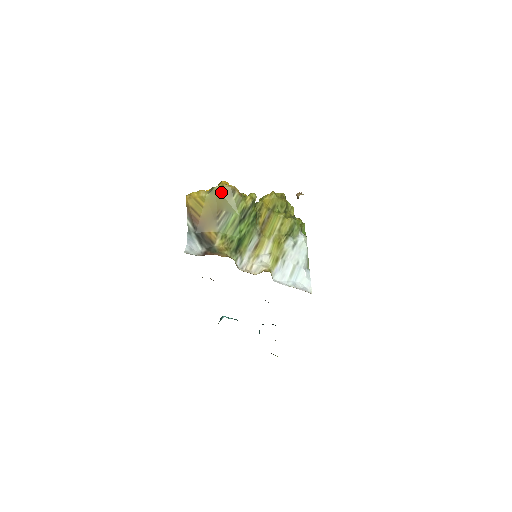
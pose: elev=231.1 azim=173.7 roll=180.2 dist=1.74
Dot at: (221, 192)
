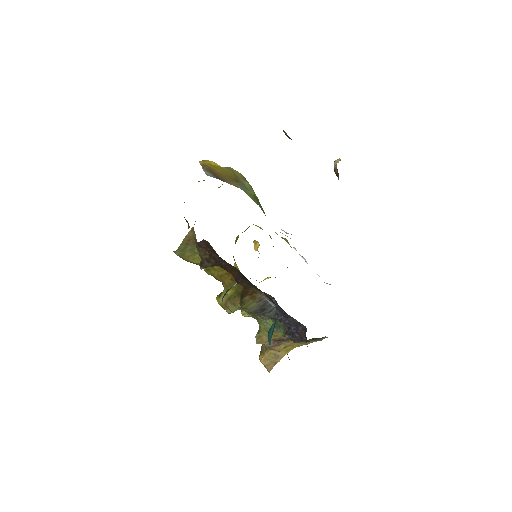
Dot at: (235, 173)
